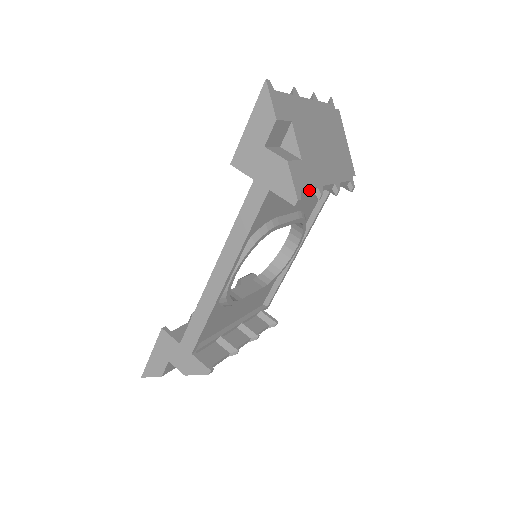
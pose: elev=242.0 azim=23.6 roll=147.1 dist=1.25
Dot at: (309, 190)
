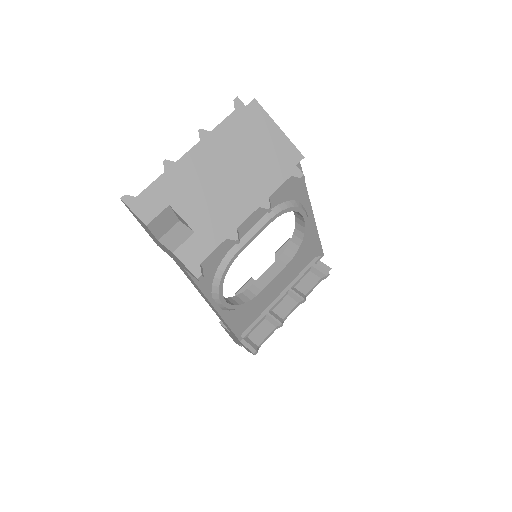
Dot at: (216, 250)
